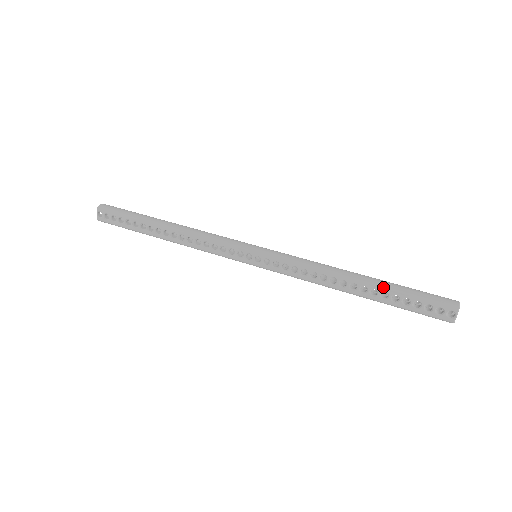
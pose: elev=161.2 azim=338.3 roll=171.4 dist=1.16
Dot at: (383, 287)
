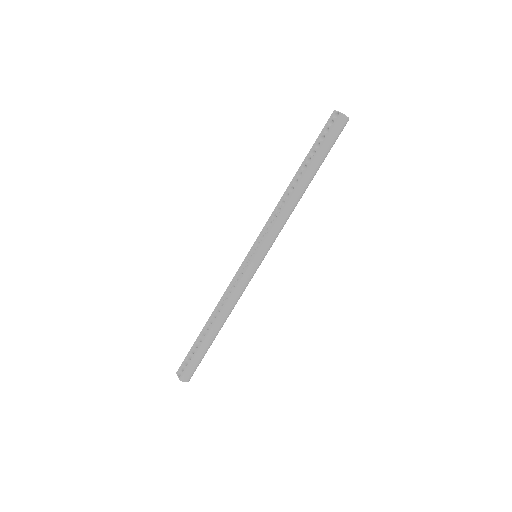
Dot at: (303, 161)
